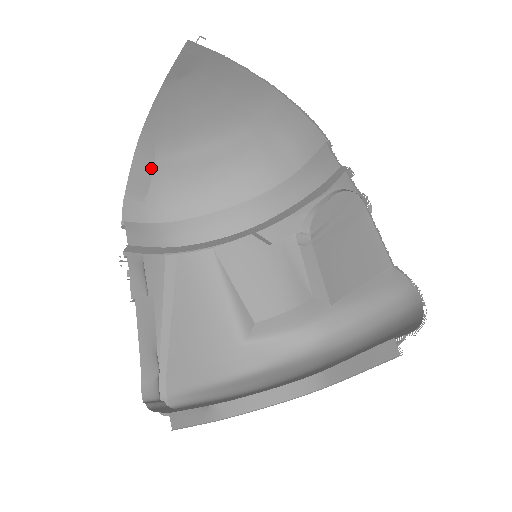
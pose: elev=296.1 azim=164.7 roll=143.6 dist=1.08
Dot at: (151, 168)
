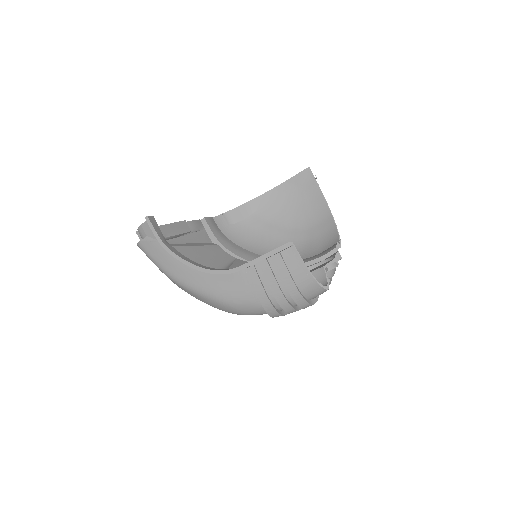
Dot at: (246, 216)
